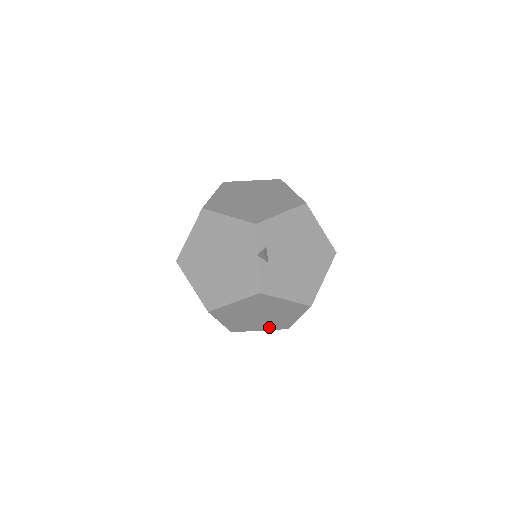
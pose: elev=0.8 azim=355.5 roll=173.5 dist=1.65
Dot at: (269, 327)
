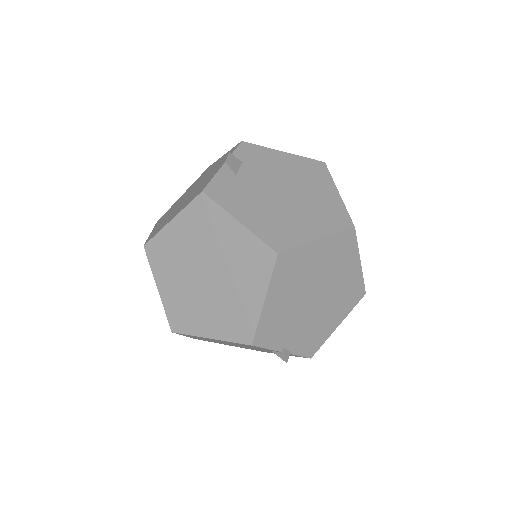
Dot at: (222, 328)
